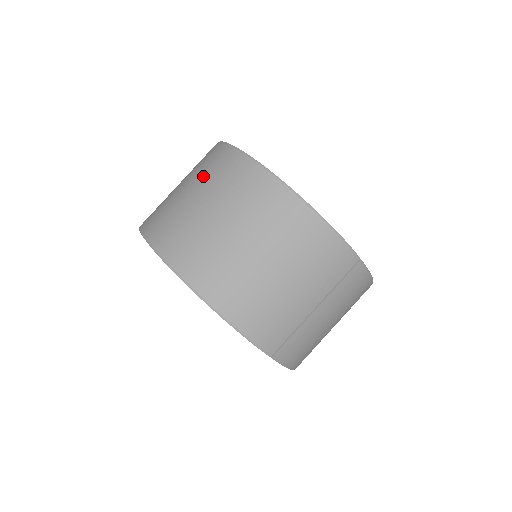
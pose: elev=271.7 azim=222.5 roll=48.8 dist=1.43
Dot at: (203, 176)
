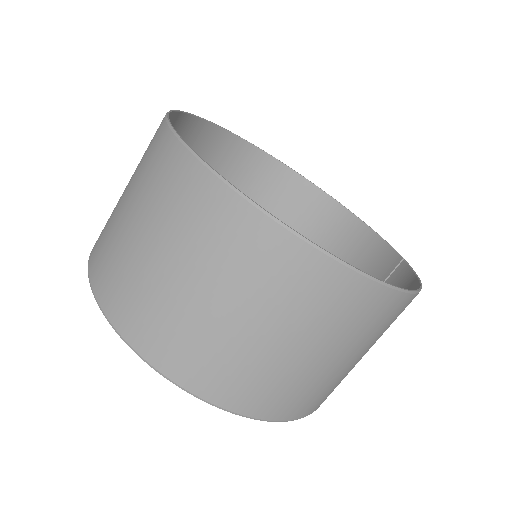
Dot at: (298, 316)
